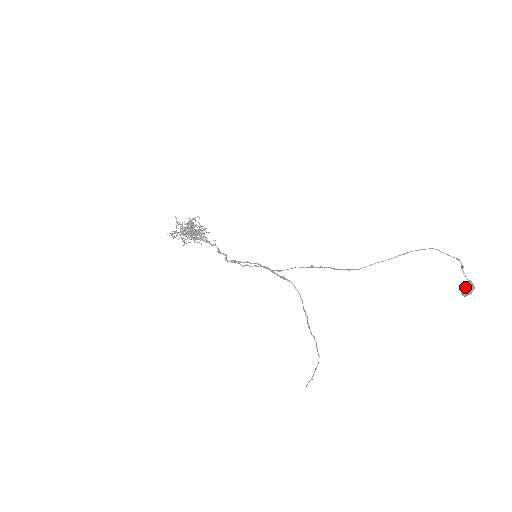
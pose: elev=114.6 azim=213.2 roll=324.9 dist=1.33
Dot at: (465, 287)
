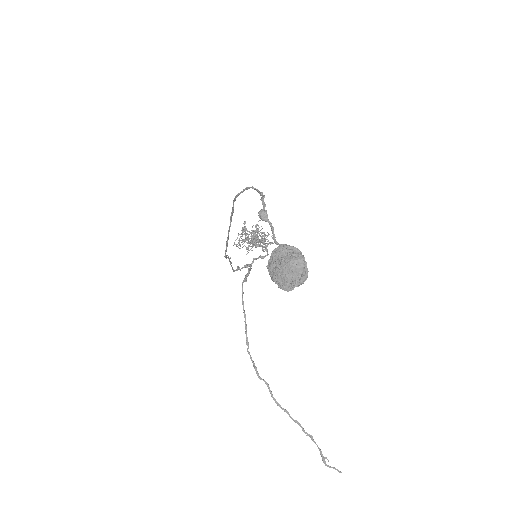
Dot at: (268, 264)
